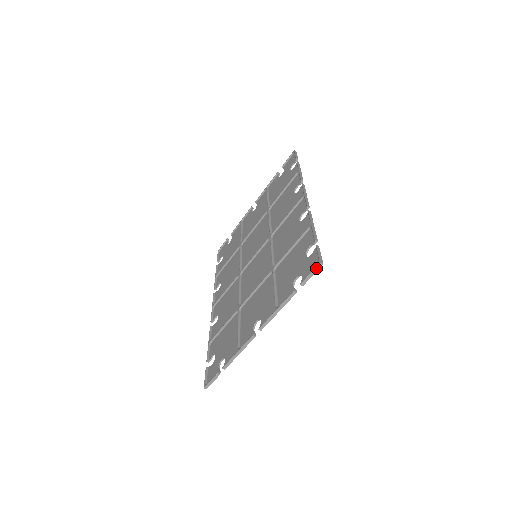
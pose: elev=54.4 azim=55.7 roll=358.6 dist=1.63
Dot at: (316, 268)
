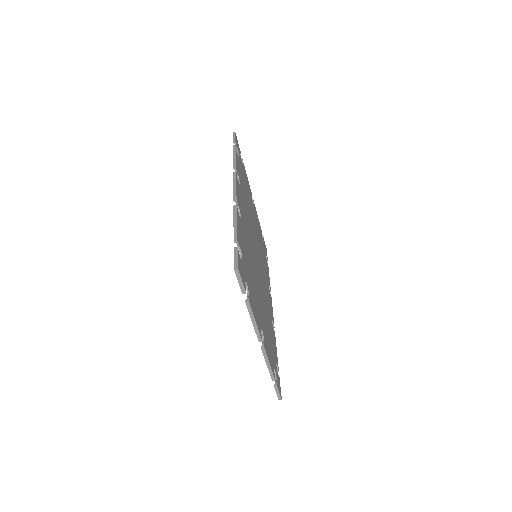
Dot at: (237, 275)
